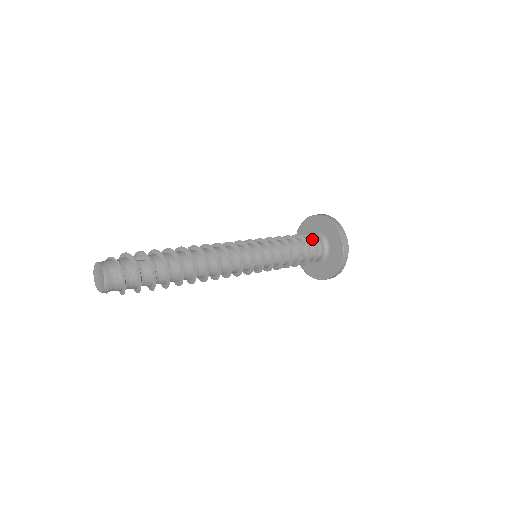
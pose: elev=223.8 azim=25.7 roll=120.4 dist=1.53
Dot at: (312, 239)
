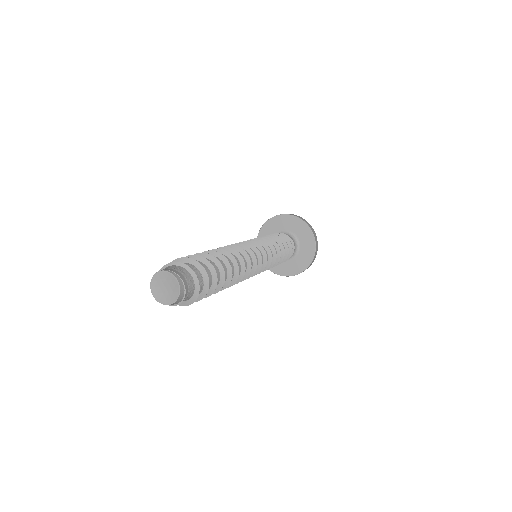
Dot at: occluded
